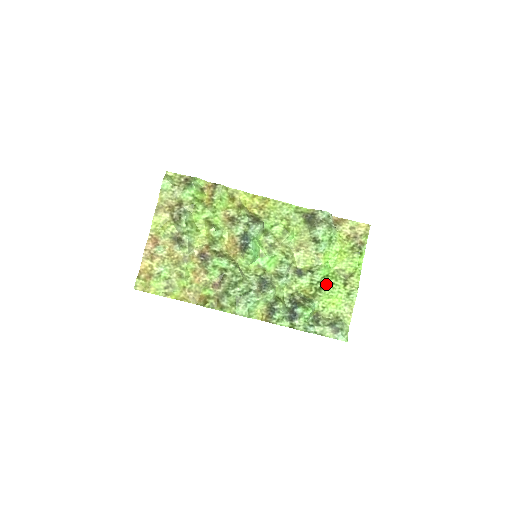
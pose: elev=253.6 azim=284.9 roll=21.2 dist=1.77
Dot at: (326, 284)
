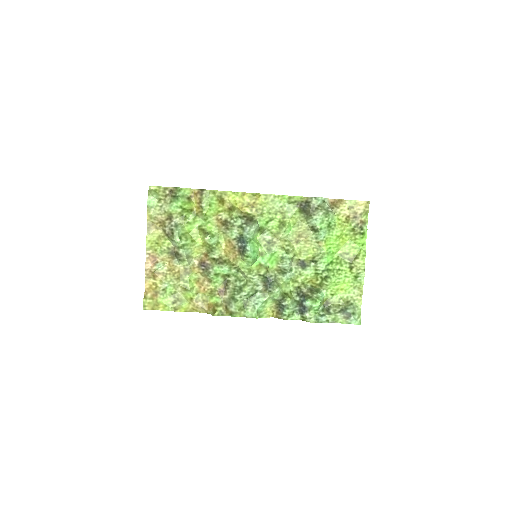
Dot at: (331, 272)
